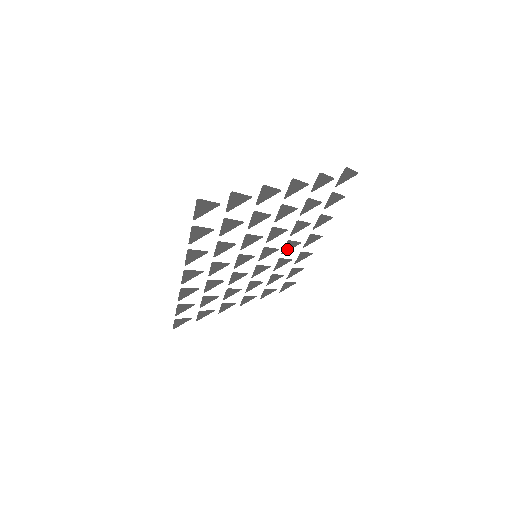
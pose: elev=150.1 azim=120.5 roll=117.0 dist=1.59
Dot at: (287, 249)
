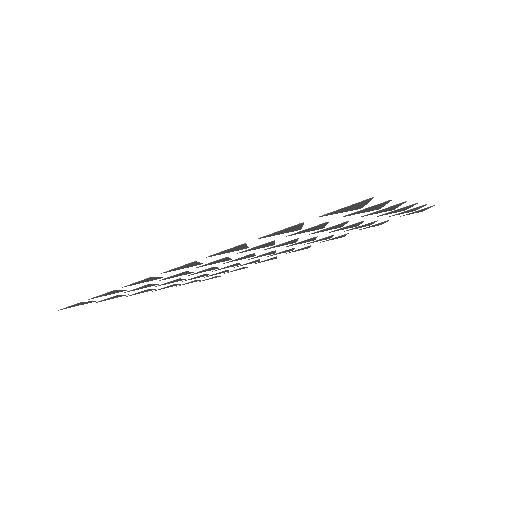
Dot at: (277, 253)
